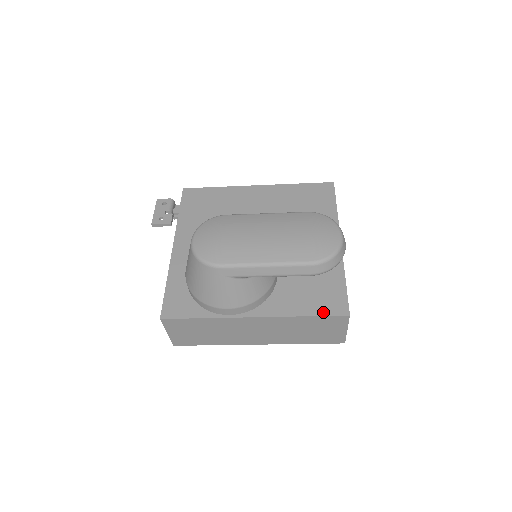
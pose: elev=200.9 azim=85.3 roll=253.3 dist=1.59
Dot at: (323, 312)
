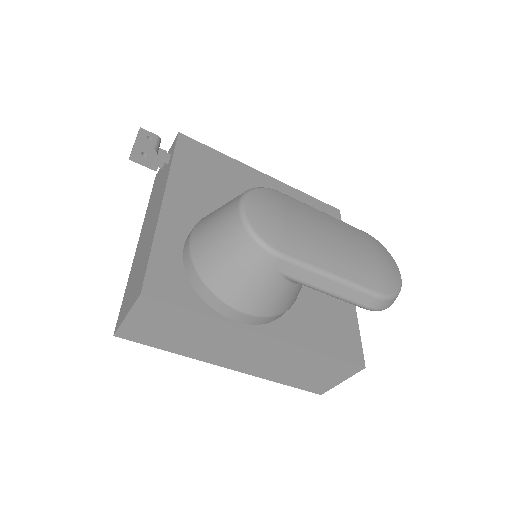
Dot at: (340, 354)
